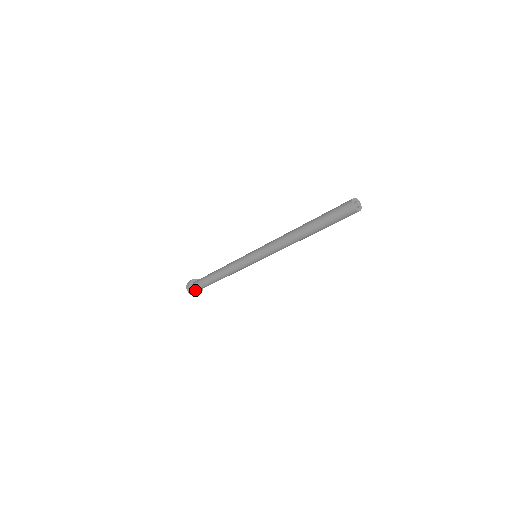
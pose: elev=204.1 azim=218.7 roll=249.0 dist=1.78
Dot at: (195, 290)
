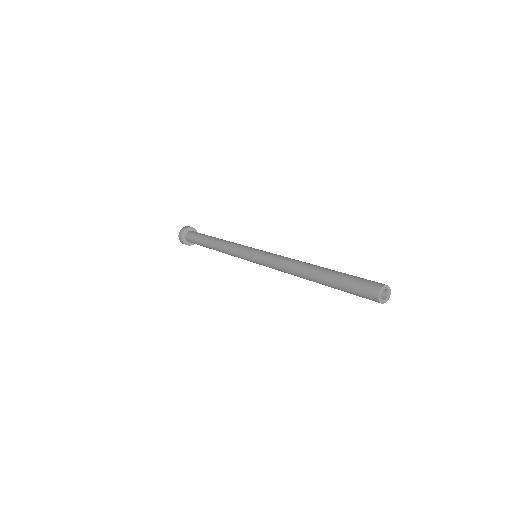
Dot at: (187, 240)
